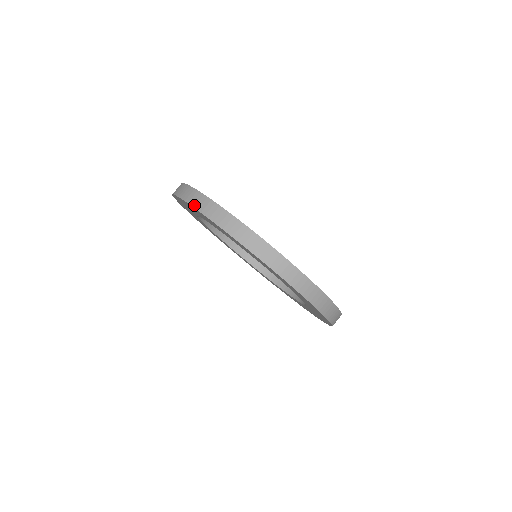
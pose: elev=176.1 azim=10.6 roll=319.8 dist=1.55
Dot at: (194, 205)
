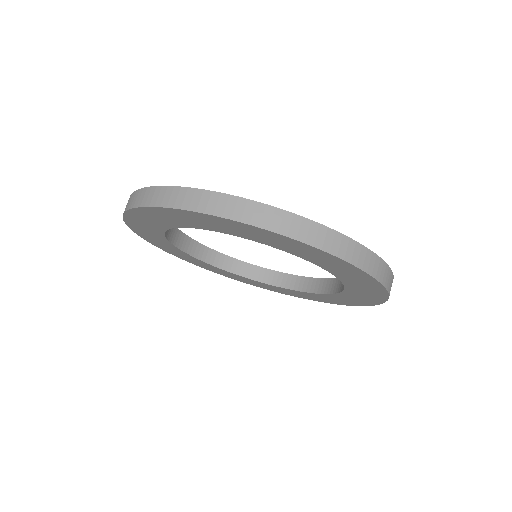
Dot at: (126, 209)
